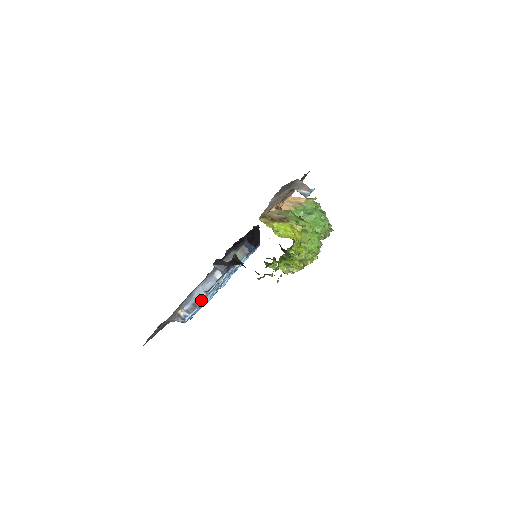
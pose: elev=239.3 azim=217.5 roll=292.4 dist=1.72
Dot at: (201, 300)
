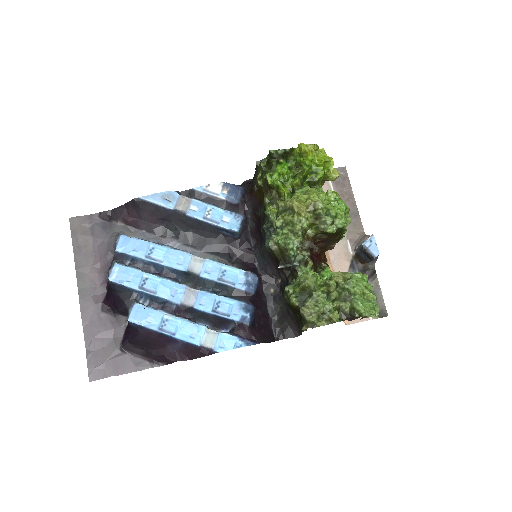
Dot at: (180, 195)
